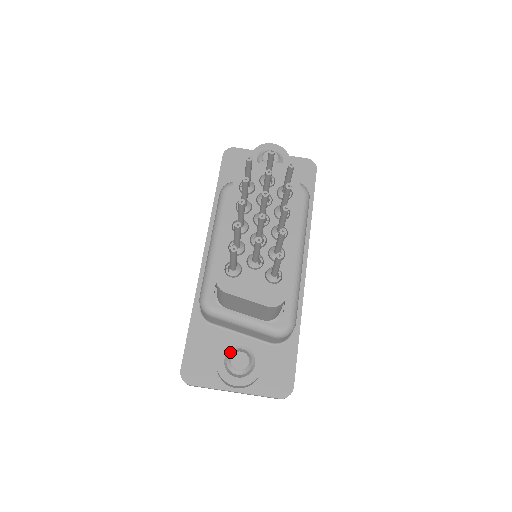
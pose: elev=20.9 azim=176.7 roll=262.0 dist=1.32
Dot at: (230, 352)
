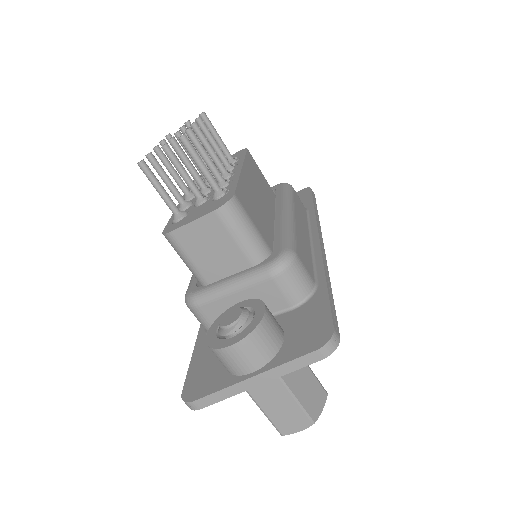
Dot at: occluded
